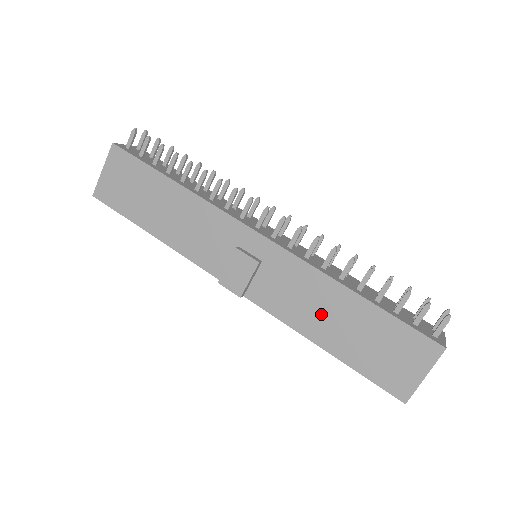
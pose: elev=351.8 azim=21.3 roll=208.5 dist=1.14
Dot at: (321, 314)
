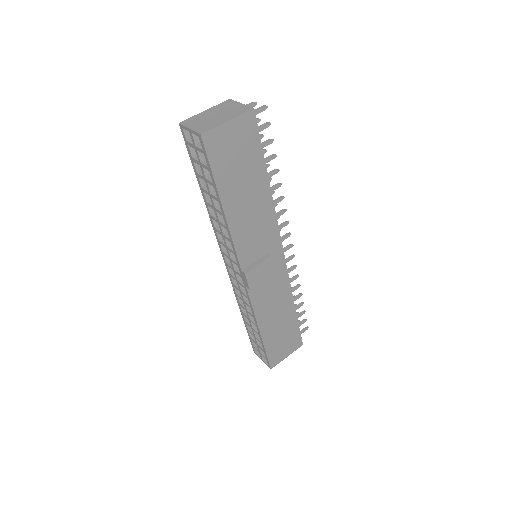
Dot at: (274, 313)
